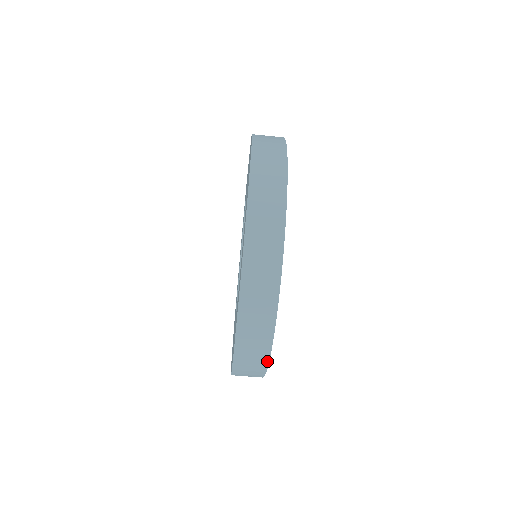
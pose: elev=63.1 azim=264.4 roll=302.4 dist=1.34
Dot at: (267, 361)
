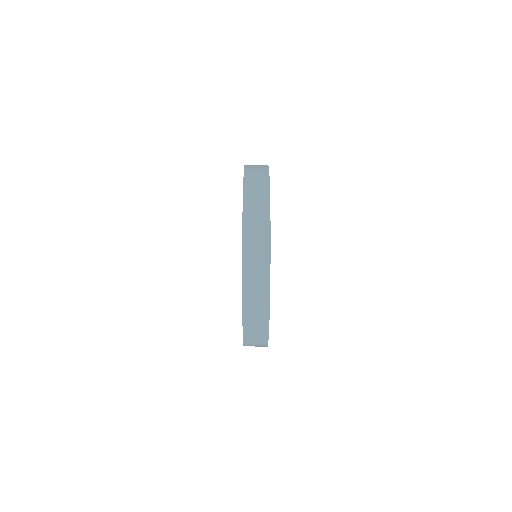
Dot at: occluded
